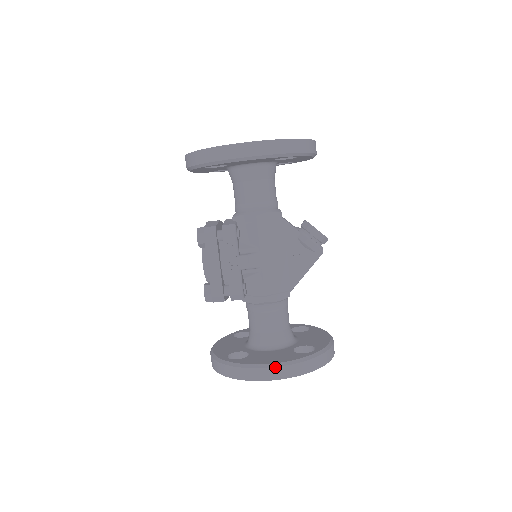
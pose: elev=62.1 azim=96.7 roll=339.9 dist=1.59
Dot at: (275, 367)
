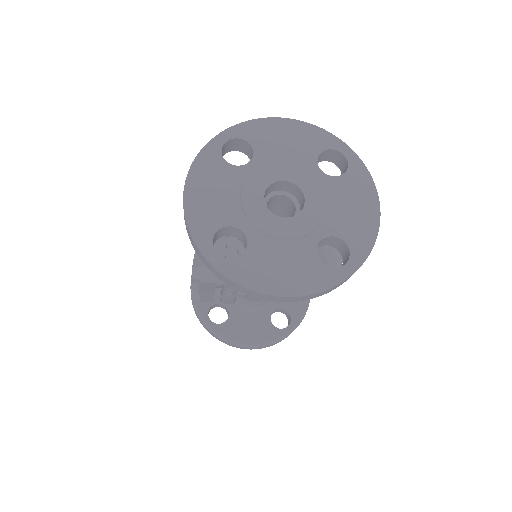
Dot at: (251, 348)
